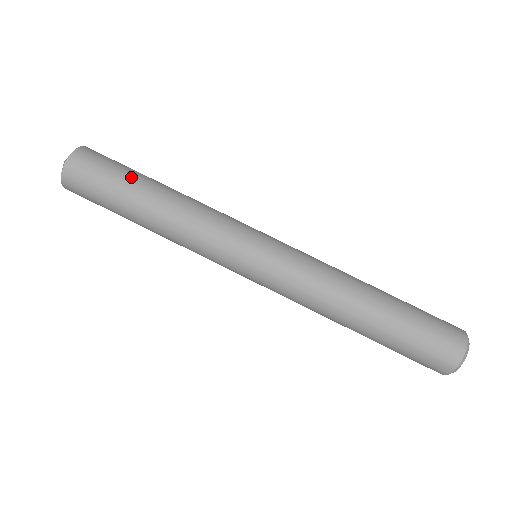
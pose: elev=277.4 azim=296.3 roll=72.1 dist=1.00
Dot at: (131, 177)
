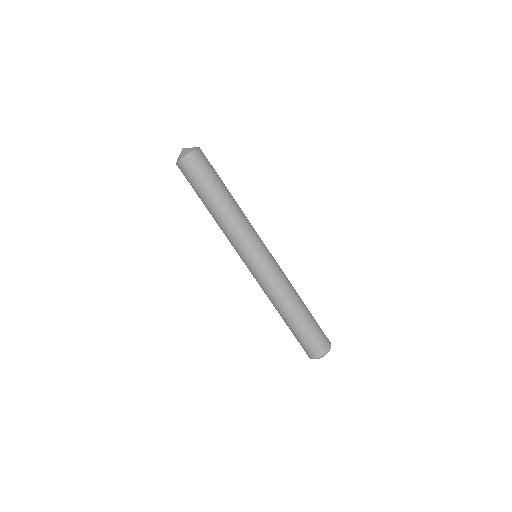
Dot at: (220, 180)
